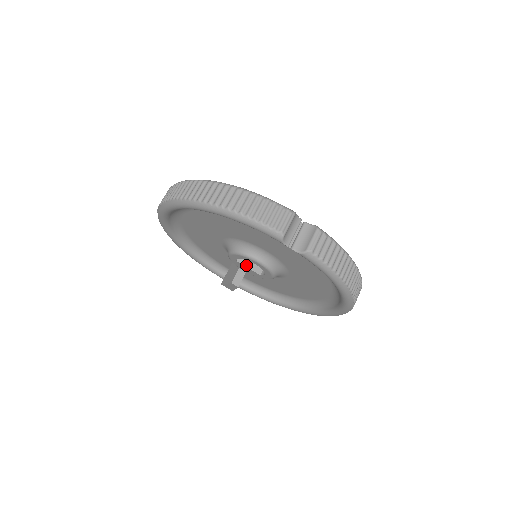
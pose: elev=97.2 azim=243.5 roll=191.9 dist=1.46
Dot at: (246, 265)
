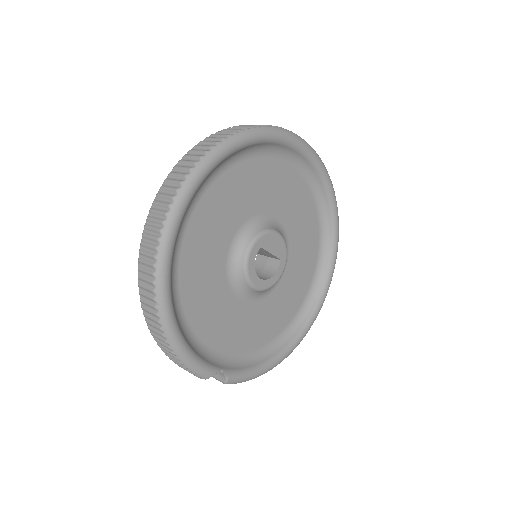
Dot at: occluded
